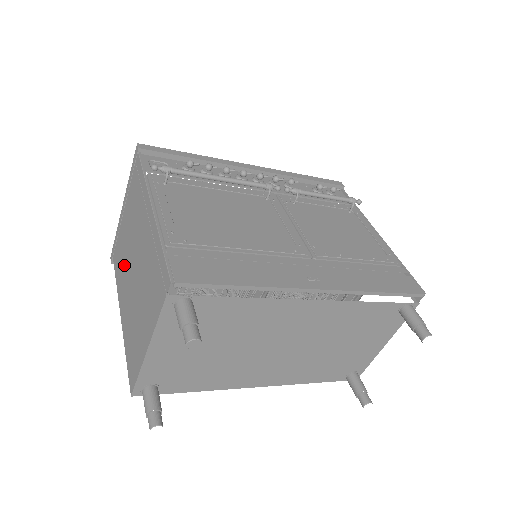
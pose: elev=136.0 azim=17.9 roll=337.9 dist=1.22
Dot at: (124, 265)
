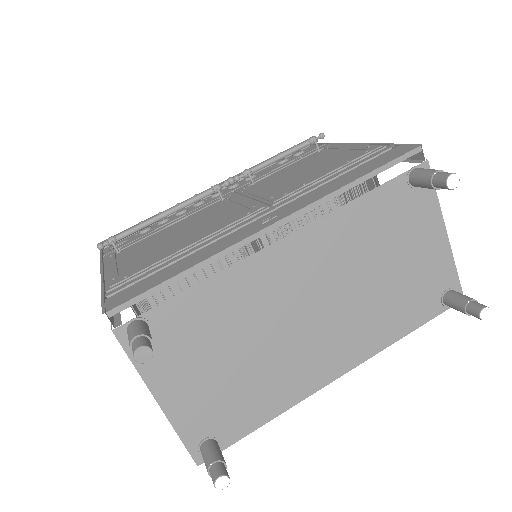
Dot at: occluded
